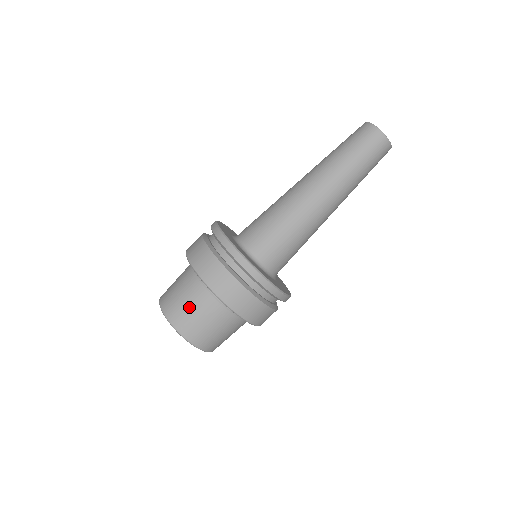
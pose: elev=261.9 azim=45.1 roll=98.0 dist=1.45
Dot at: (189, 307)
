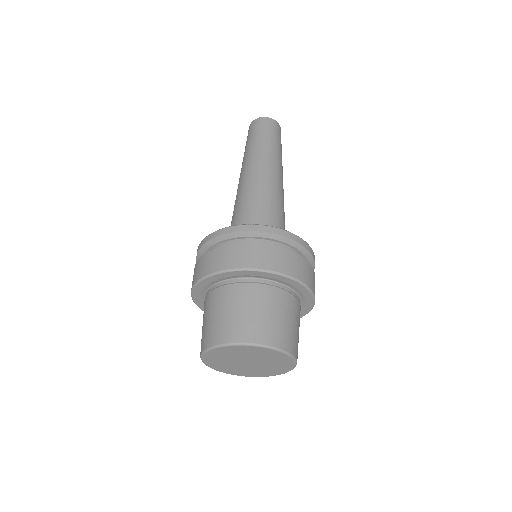
Dot at: (238, 312)
